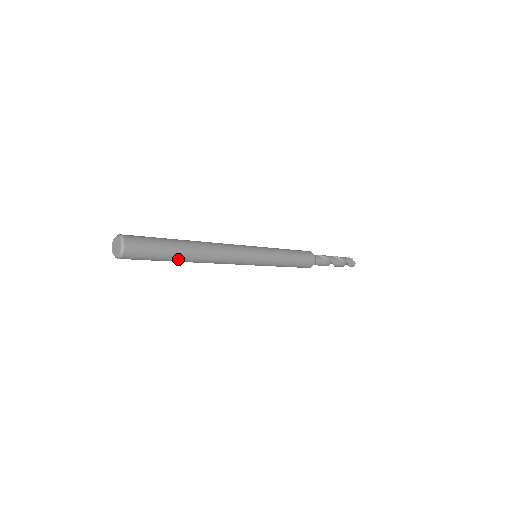
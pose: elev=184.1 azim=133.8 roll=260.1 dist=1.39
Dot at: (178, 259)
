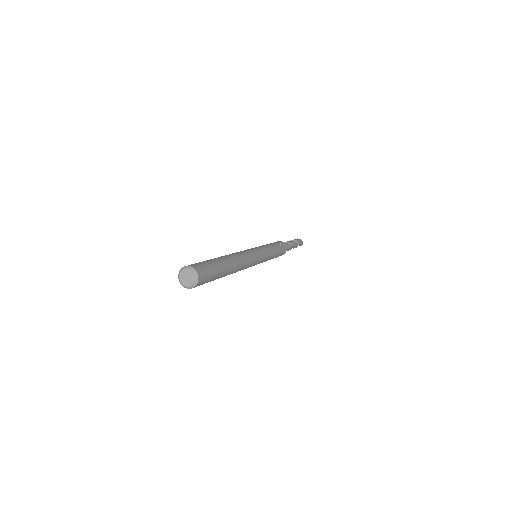
Dot at: (225, 272)
